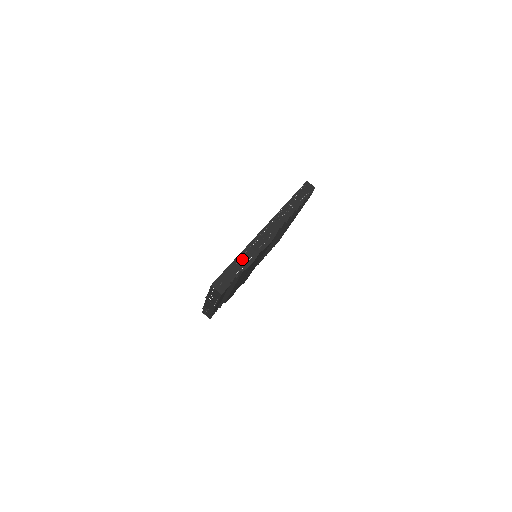
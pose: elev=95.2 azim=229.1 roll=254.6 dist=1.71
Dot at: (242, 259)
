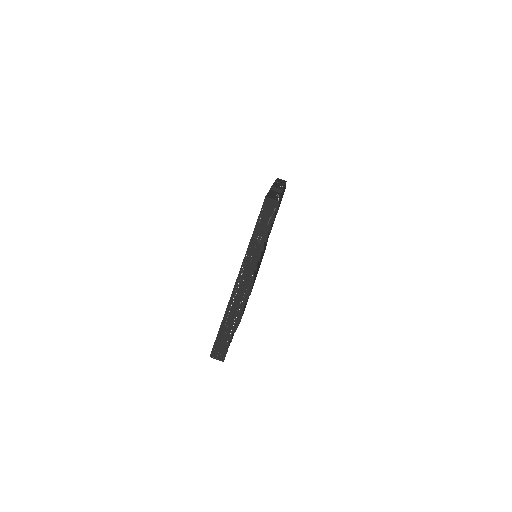
Dot at: (228, 321)
